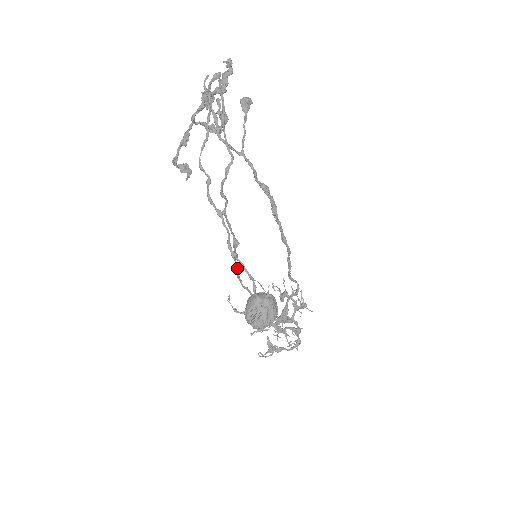
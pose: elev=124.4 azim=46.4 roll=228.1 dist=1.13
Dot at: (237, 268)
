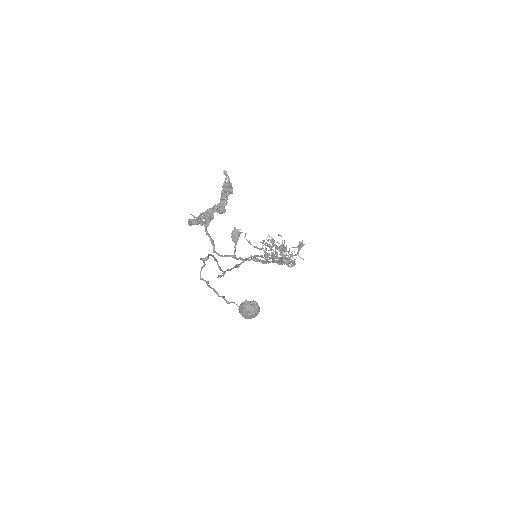
Dot at: (241, 263)
